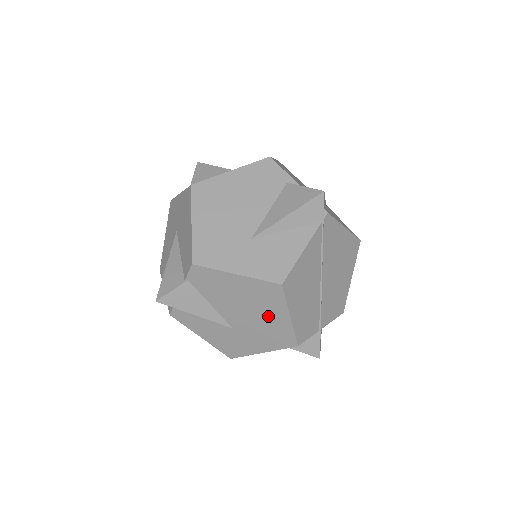
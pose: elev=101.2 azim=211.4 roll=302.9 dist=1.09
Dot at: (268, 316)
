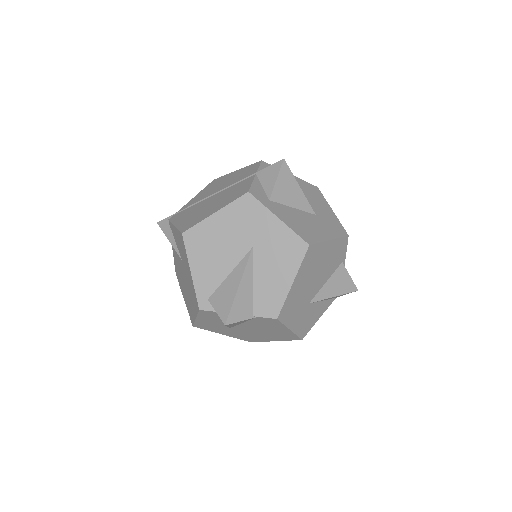
Dot at: (265, 336)
